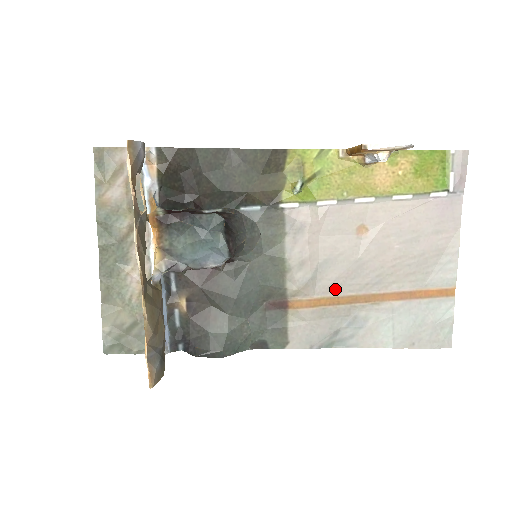
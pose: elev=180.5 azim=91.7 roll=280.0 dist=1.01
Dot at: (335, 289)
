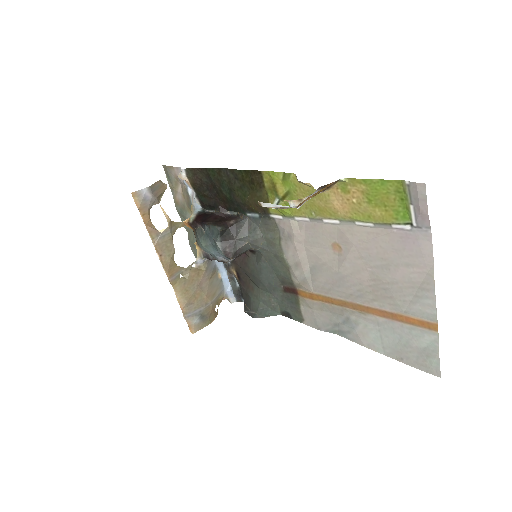
Dot at: (327, 291)
